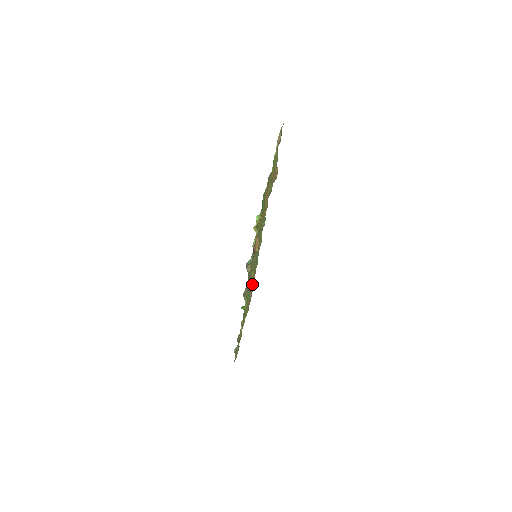
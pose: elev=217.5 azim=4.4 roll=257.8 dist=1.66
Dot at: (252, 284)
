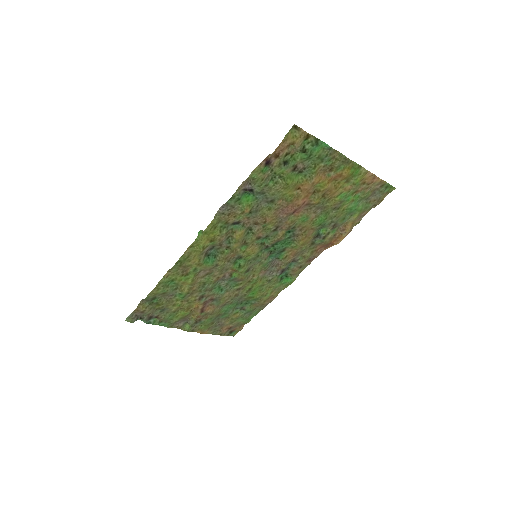
Dot at: (219, 324)
